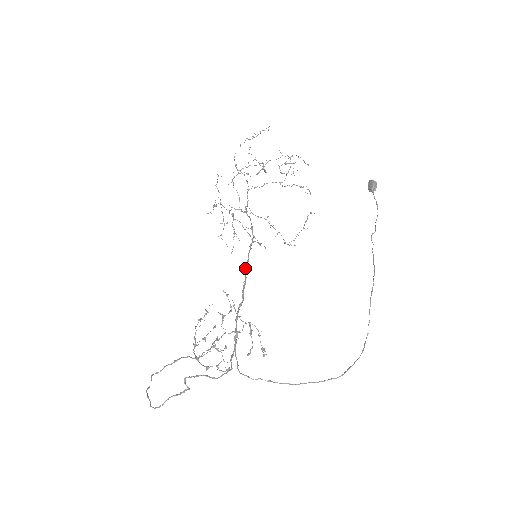
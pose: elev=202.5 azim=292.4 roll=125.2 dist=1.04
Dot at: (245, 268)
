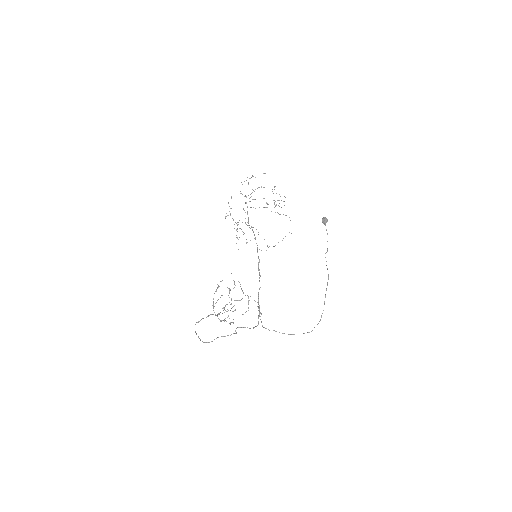
Dot at: (258, 266)
